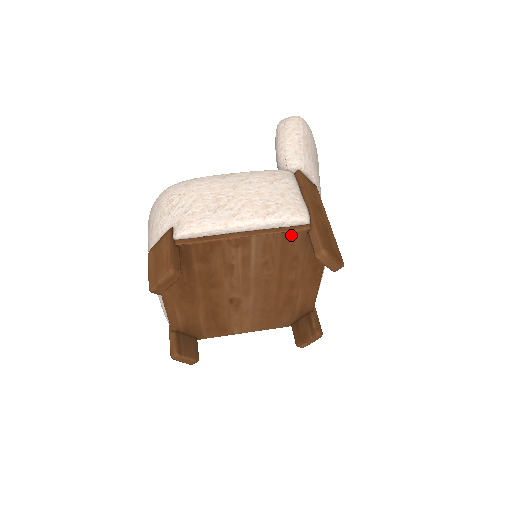
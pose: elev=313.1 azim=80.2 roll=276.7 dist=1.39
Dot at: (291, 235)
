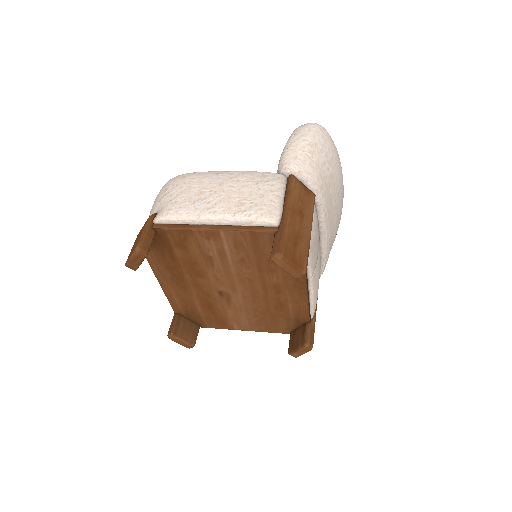
Dot at: (259, 235)
